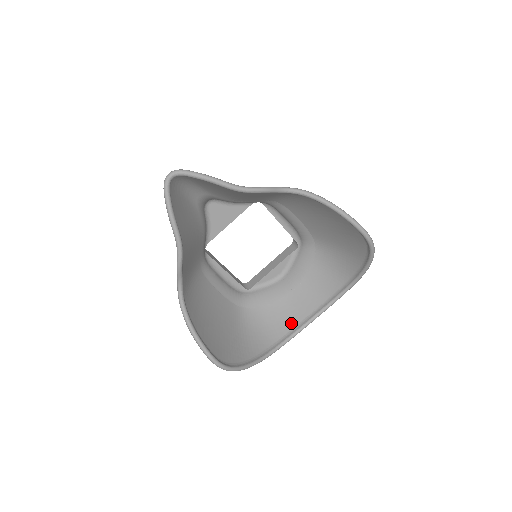
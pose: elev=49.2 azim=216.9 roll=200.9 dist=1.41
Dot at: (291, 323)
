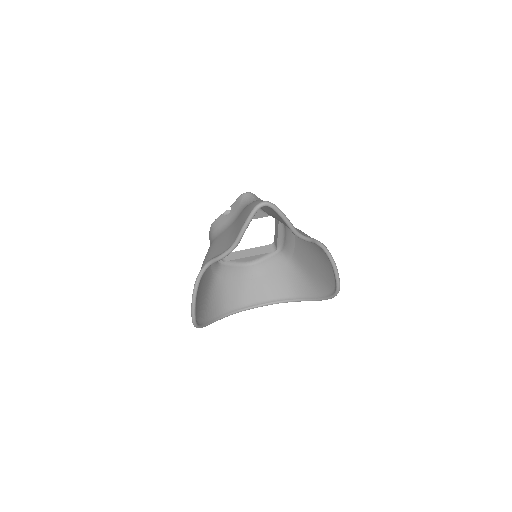
Dot at: (241, 302)
